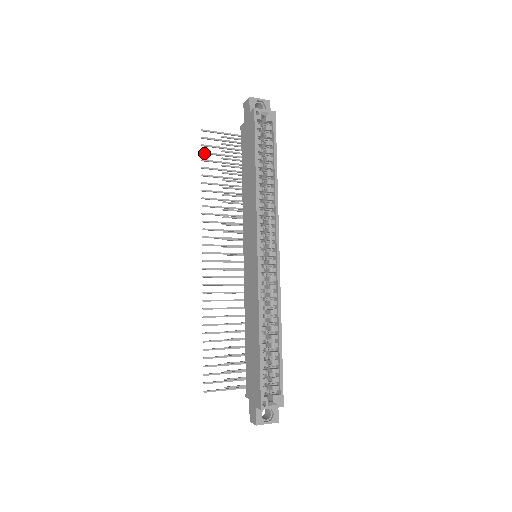
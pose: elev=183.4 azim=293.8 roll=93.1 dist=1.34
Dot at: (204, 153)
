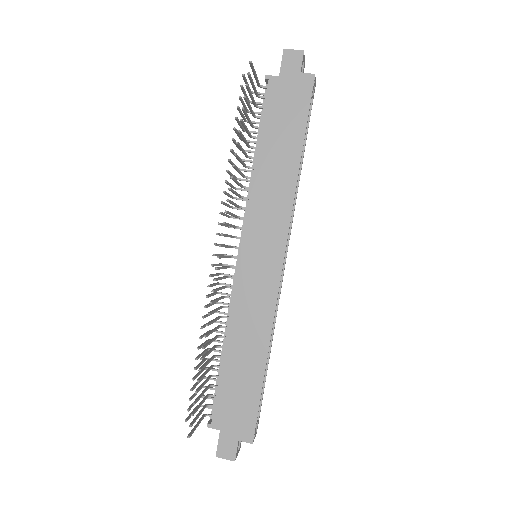
Dot at: (246, 98)
